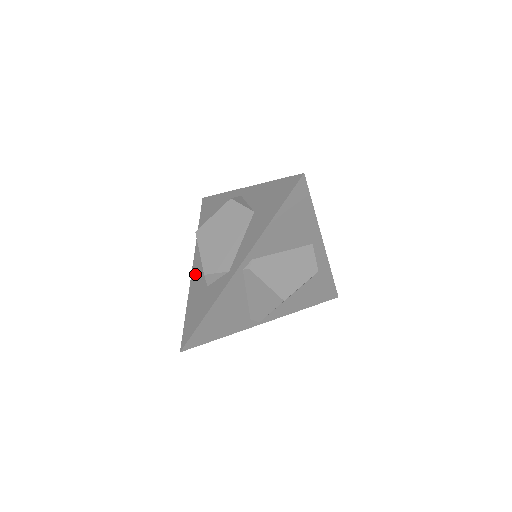
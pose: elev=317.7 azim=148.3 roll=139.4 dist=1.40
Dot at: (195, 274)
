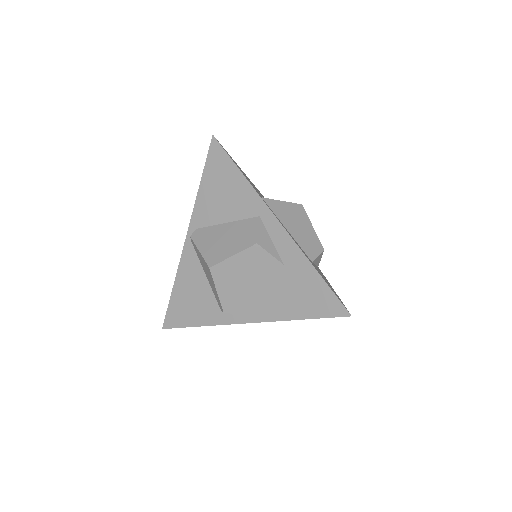
Dot at: occluded
